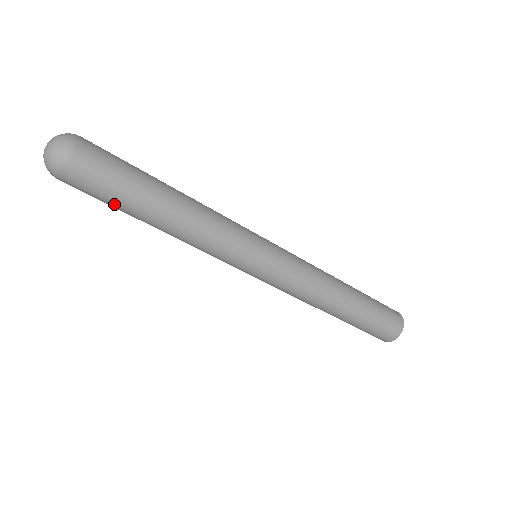
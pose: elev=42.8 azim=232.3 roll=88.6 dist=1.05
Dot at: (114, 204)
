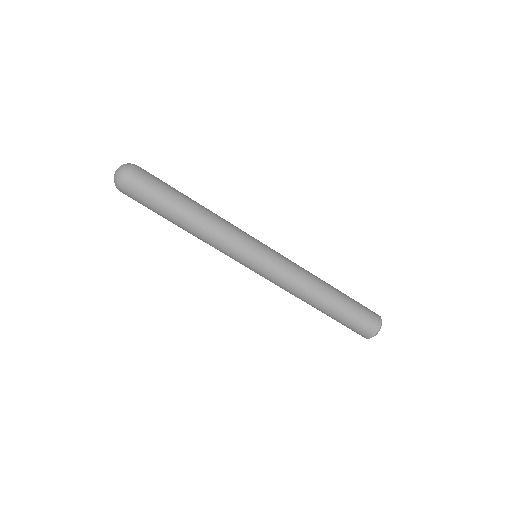
Dot at: (157, 206)
